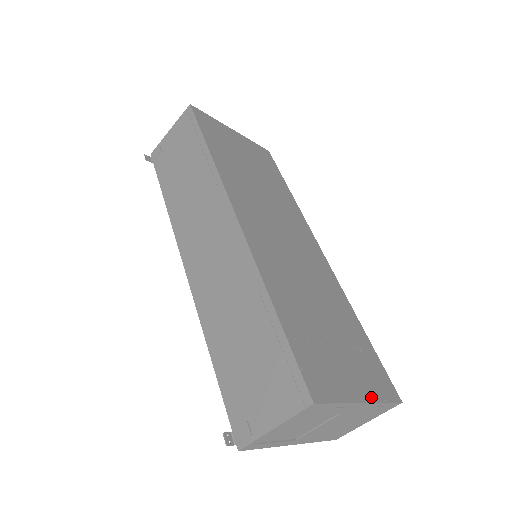
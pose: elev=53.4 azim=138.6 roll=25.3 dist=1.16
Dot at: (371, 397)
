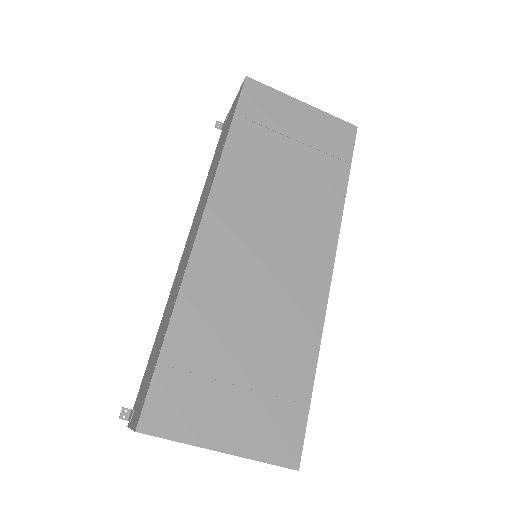
Dot at: (241, 450)
